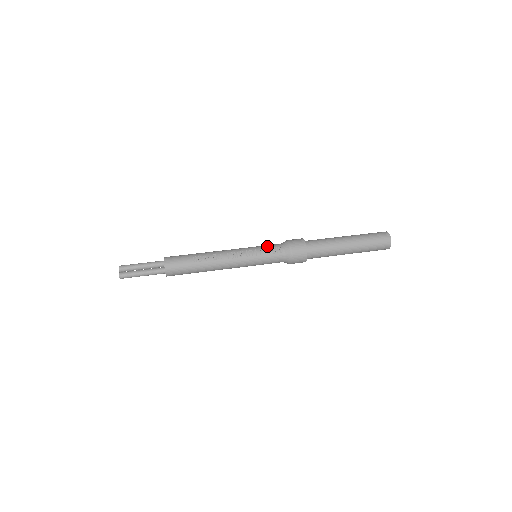
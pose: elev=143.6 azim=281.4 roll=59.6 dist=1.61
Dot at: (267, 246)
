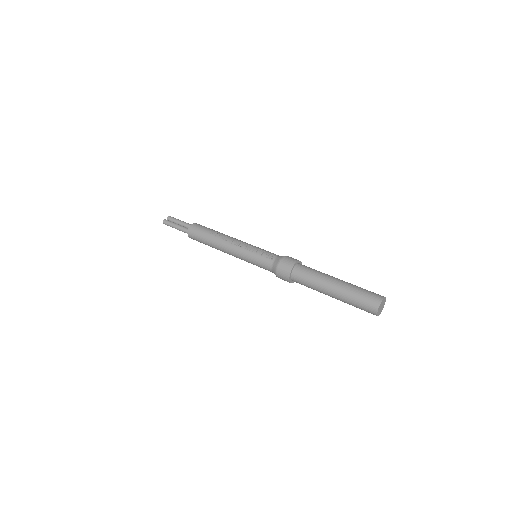
Dot at: (267, 251)
